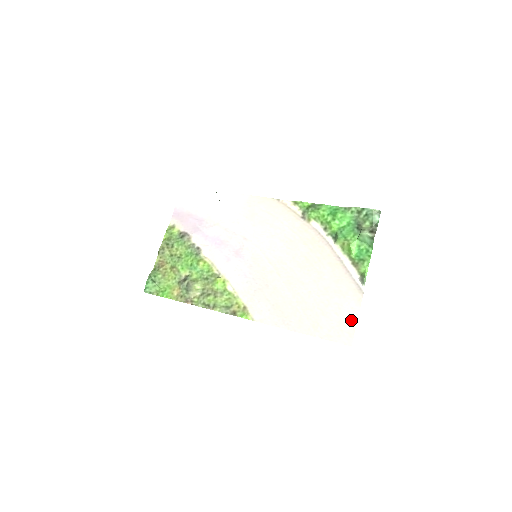
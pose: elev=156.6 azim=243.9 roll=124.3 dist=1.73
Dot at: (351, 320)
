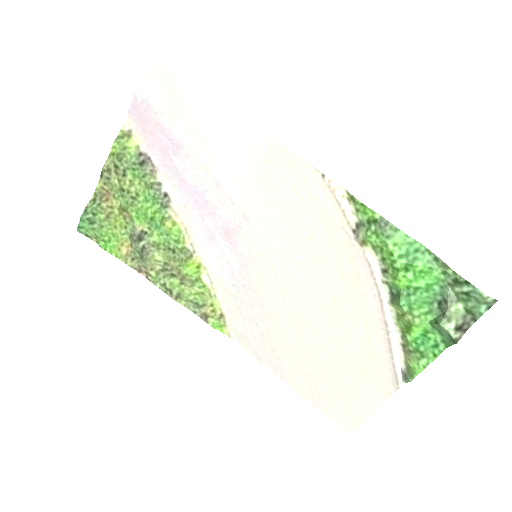
Dot at: (364, 409)
